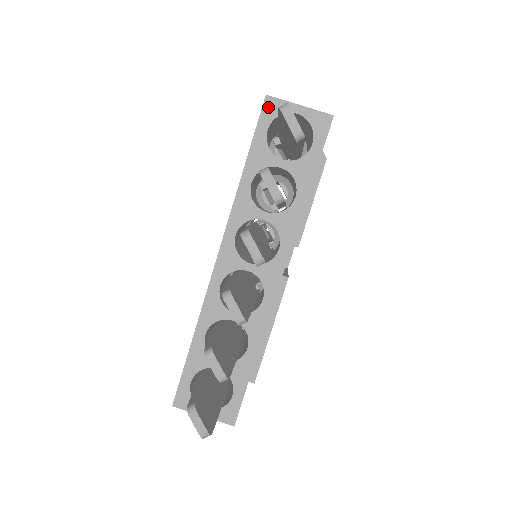
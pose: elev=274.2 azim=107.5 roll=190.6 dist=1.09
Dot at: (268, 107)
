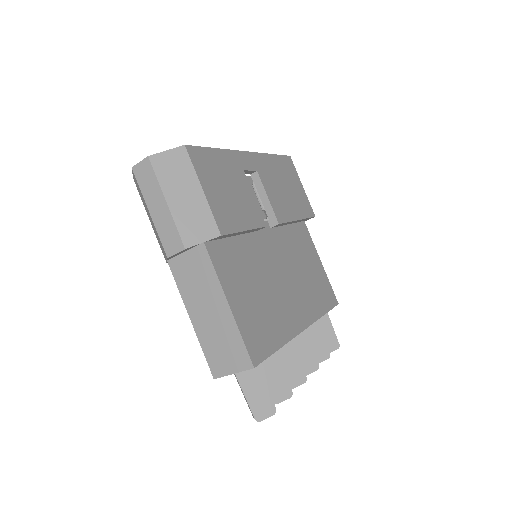
Dot at: occluded
